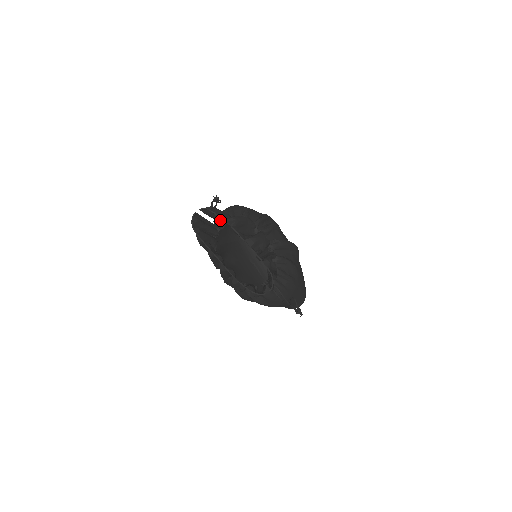
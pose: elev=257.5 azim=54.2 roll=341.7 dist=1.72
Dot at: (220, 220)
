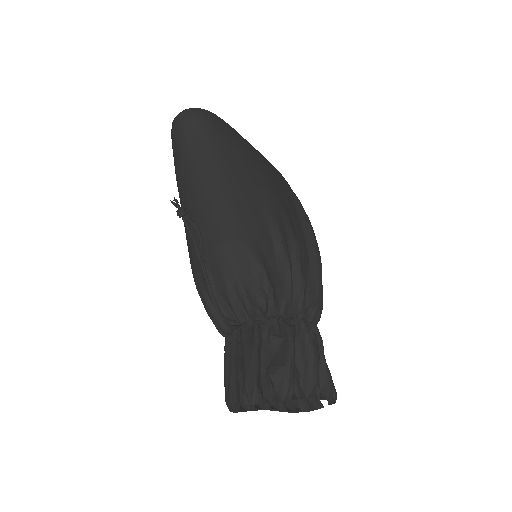
Dot at: (263, 380)
